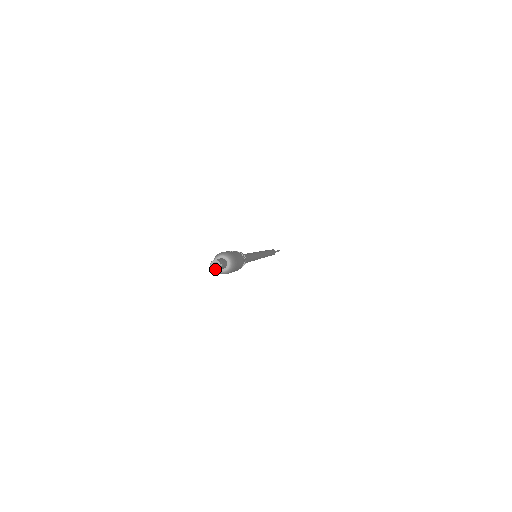
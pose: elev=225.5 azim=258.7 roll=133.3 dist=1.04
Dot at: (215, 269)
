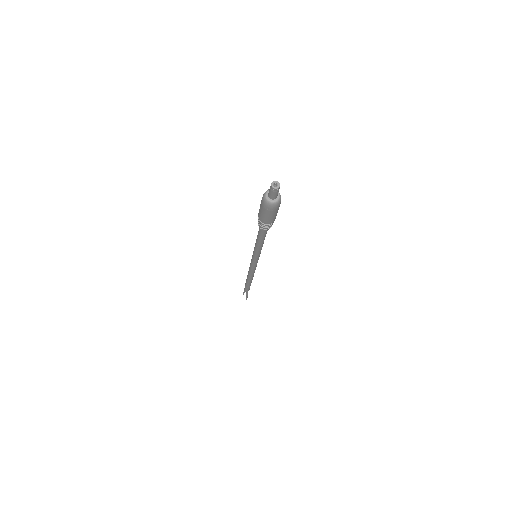
Dot at: (273, 186)
